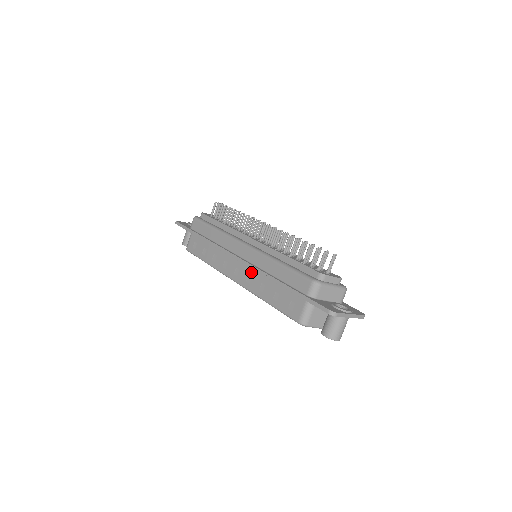
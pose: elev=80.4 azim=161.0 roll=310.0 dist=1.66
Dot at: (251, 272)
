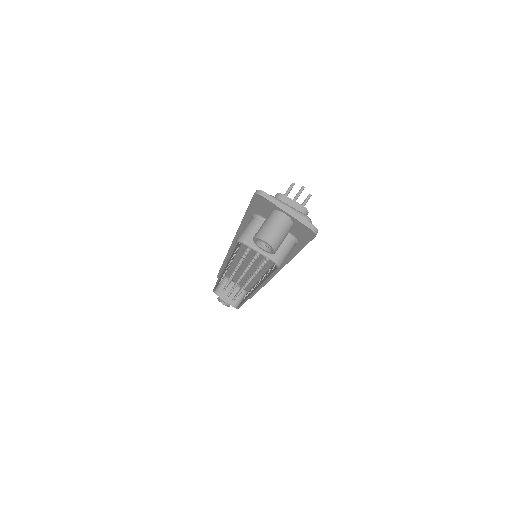
Dot at: occluded
